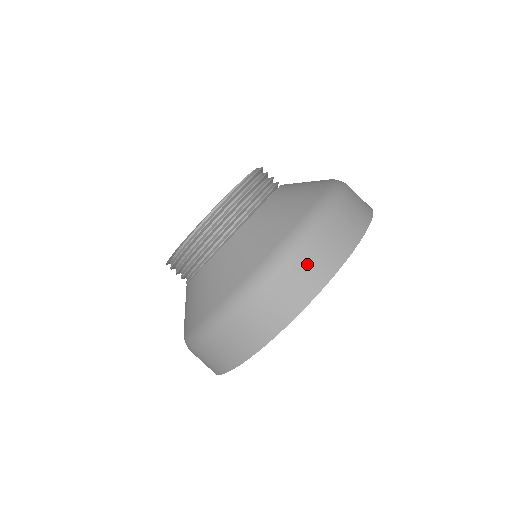
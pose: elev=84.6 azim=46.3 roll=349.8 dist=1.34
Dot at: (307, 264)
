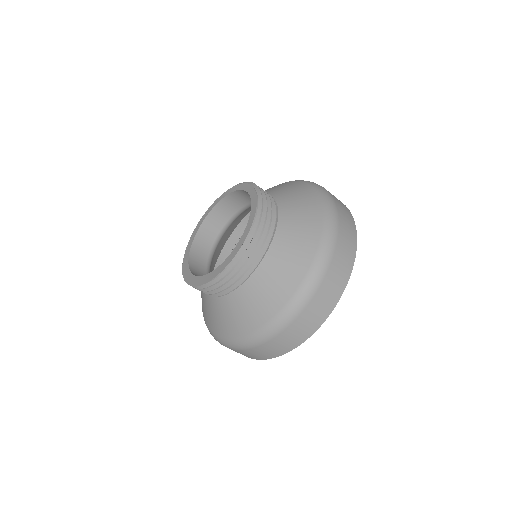
Dot at: (342, 248)
